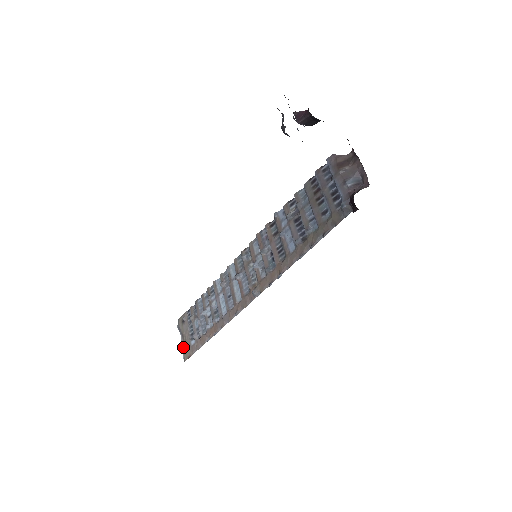
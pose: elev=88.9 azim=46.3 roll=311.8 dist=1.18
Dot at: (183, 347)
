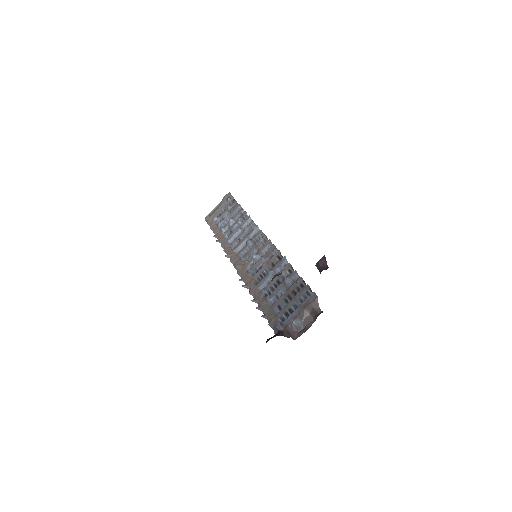
Dot at: (213, 211)
